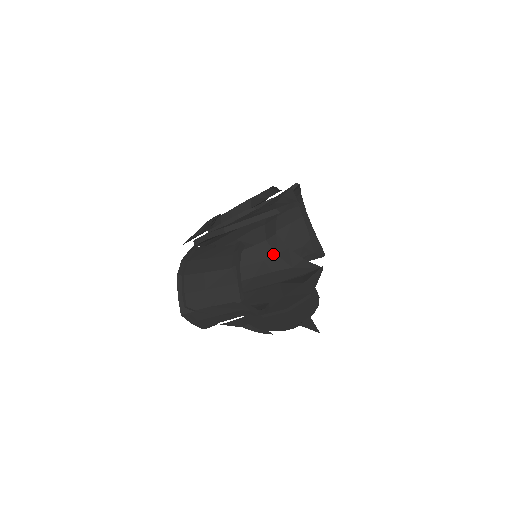
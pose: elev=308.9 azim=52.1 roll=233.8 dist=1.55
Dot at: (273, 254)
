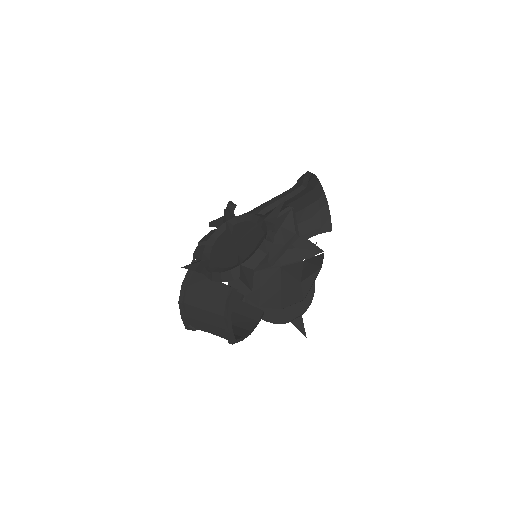
Dot at: occluded
